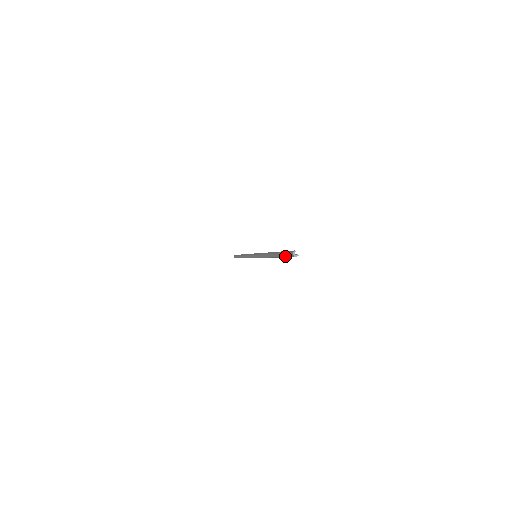
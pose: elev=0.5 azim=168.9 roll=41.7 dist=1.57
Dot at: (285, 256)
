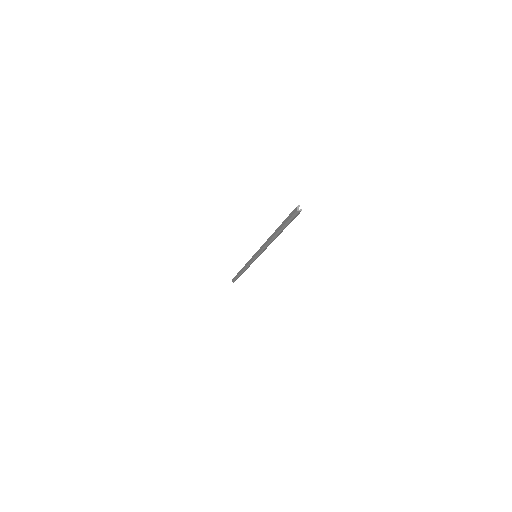
Dot at: (288, 219)
